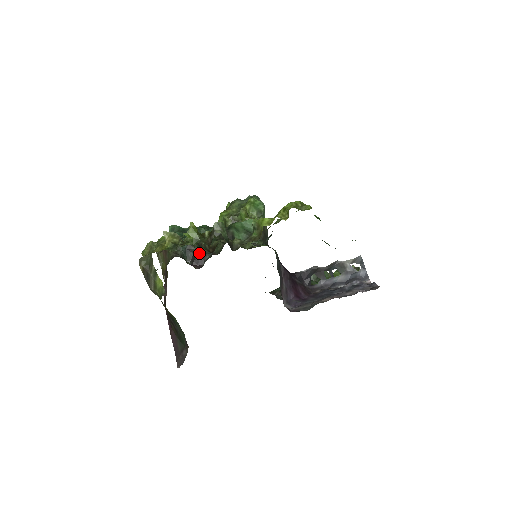
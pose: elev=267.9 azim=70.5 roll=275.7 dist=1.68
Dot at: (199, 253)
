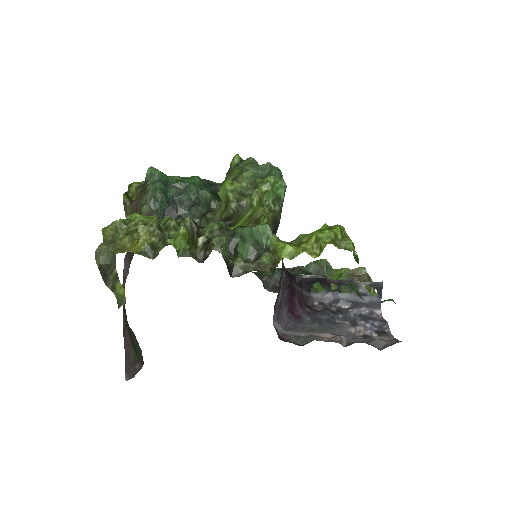
Dot at: occluded
